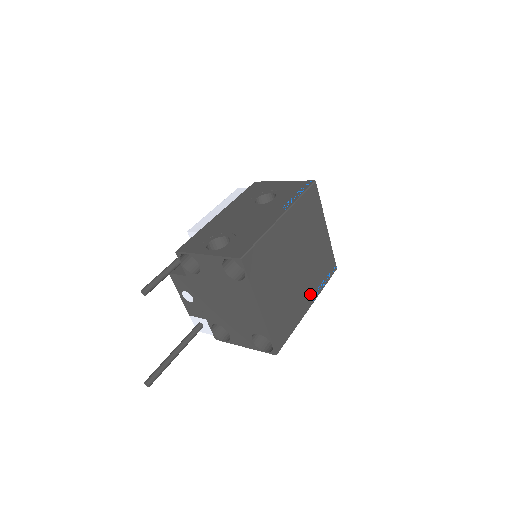
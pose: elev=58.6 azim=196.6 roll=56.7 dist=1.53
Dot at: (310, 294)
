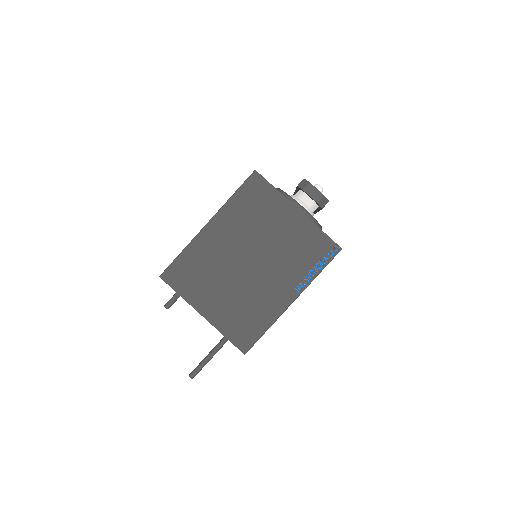
Dot at: (288, 287)
